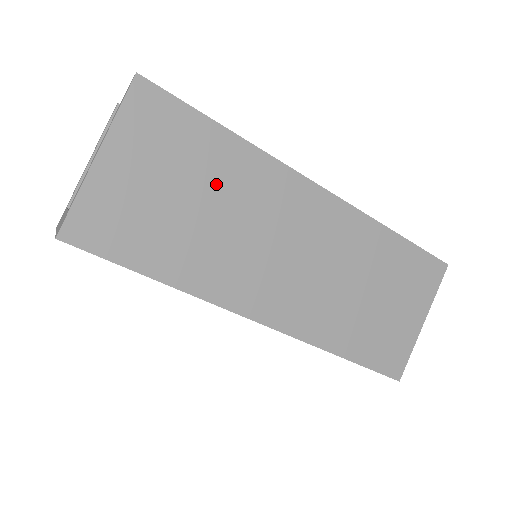
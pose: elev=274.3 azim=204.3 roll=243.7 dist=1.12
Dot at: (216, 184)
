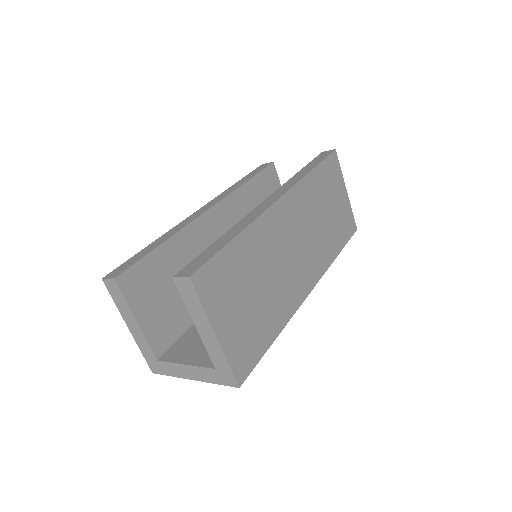
Dot at: (254, 268)
